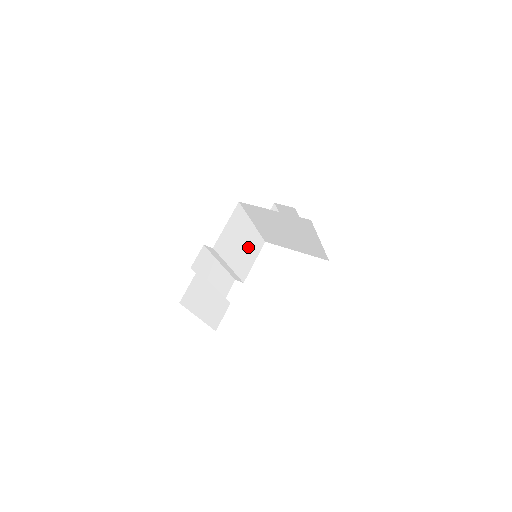
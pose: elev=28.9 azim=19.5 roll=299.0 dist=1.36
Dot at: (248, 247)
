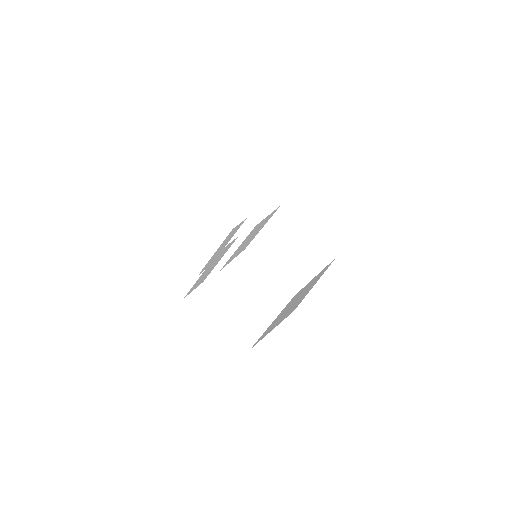
Dot at: (245, 244)
